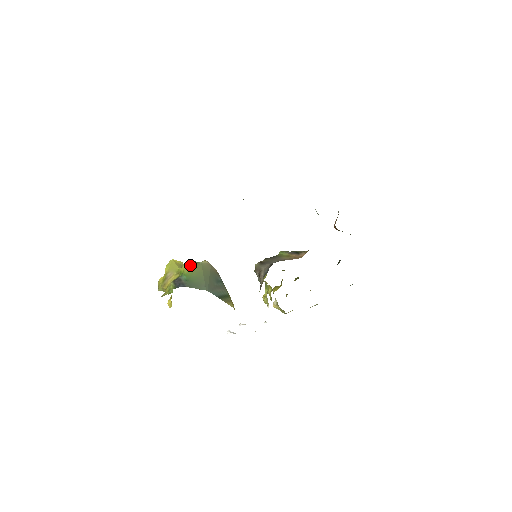
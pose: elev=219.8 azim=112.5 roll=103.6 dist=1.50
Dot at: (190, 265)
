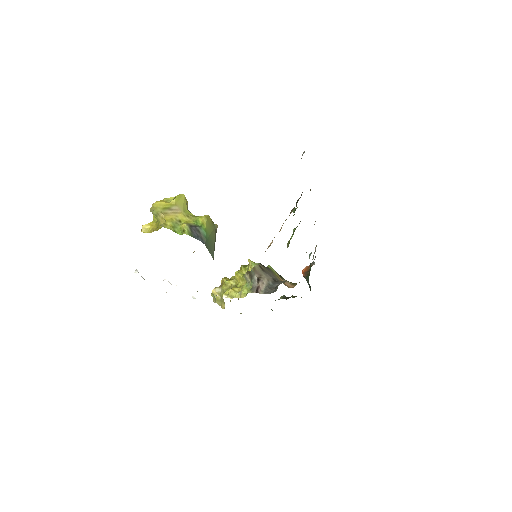
Dot at: (210, 222)
